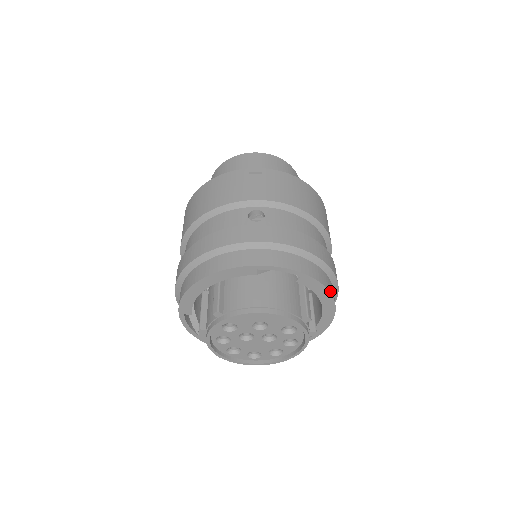
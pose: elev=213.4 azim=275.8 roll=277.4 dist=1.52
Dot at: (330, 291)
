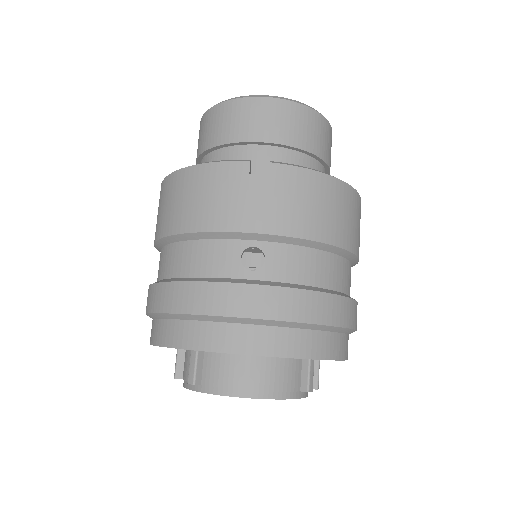
Dot at: (342, 357)
